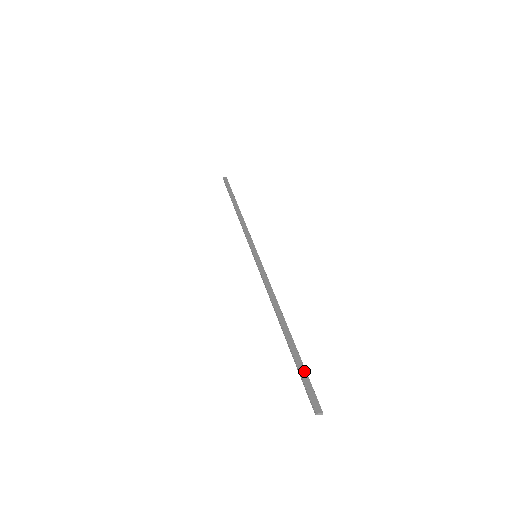
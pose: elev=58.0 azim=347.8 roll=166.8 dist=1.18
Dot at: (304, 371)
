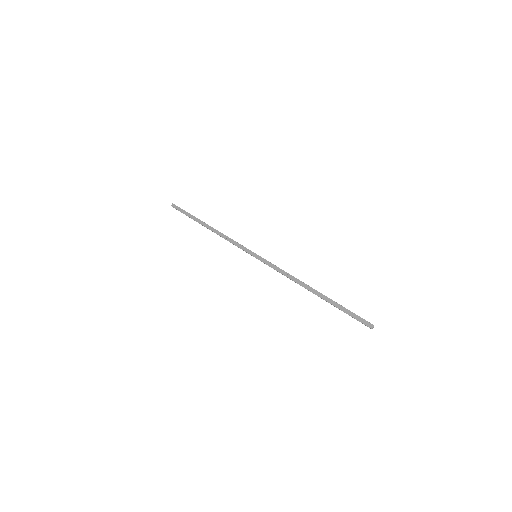
Dot at: (347, 311)
